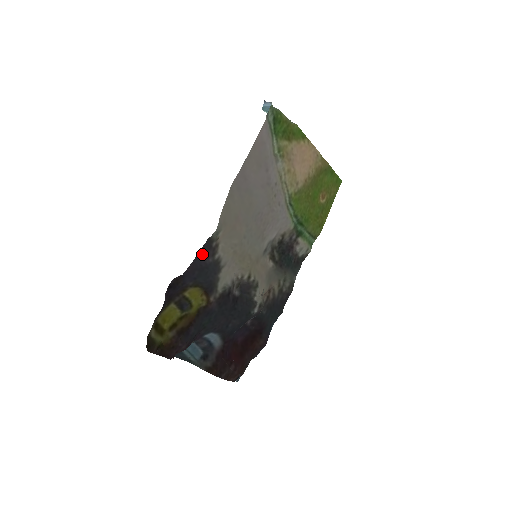
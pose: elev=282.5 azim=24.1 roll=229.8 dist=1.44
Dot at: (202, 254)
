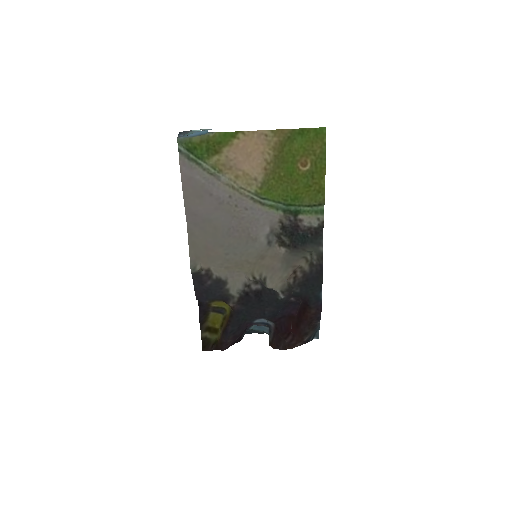
Dot at: (198, 283)
